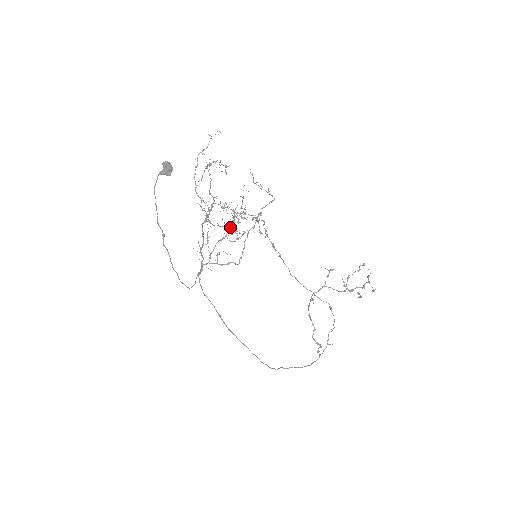
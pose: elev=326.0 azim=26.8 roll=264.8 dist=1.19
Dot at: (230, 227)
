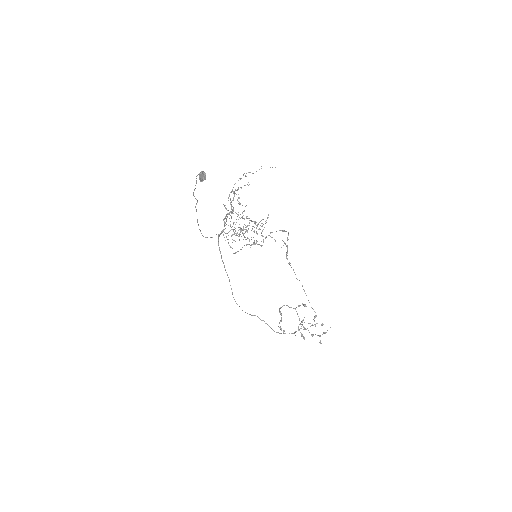
Dot at: occluded
